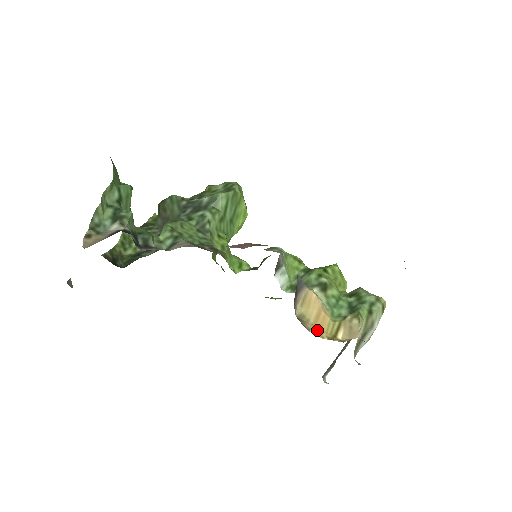
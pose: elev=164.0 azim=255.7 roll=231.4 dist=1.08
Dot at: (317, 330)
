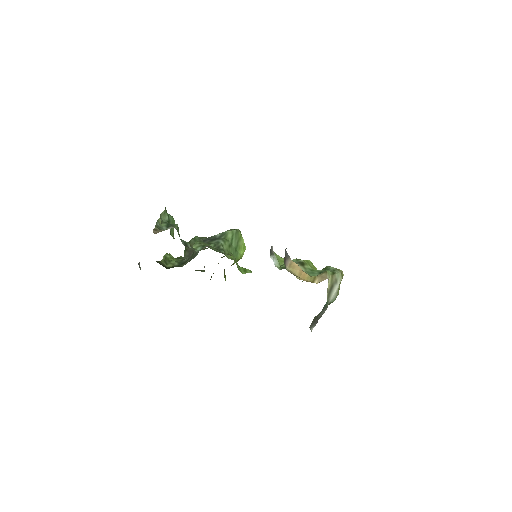
Dot at: (301, 279)
